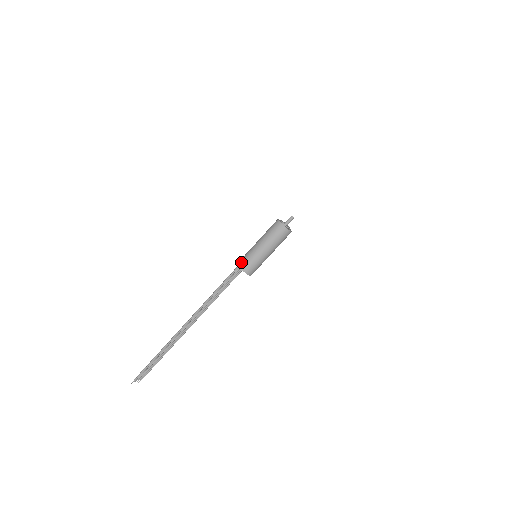
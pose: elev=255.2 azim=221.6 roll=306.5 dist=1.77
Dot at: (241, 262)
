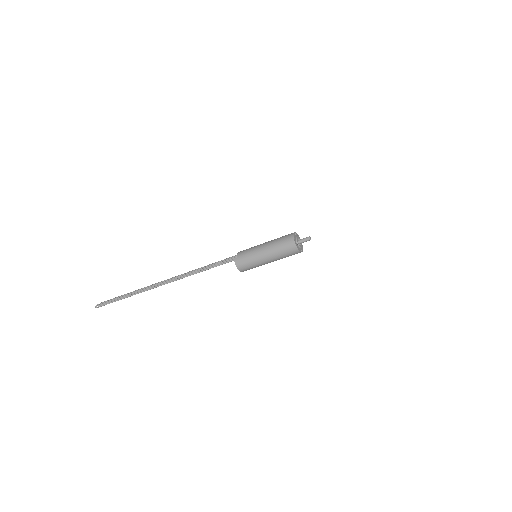
Dot at: (238, 259)
